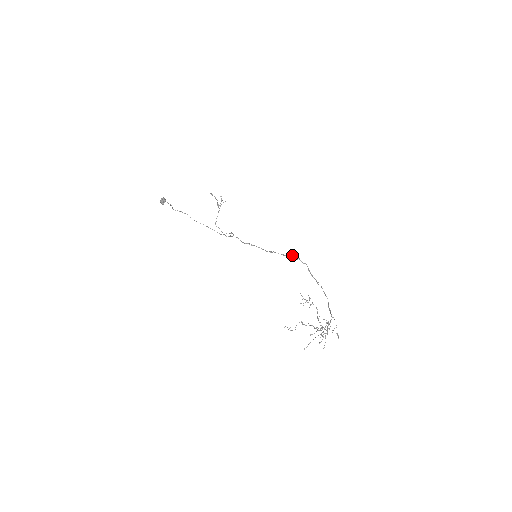
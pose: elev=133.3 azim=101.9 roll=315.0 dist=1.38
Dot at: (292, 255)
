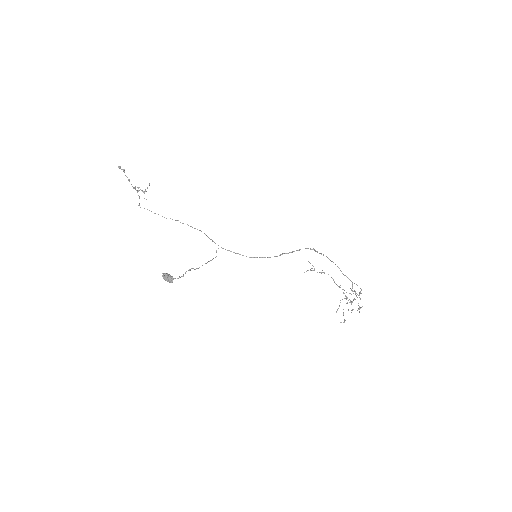
Dot at: occluded
